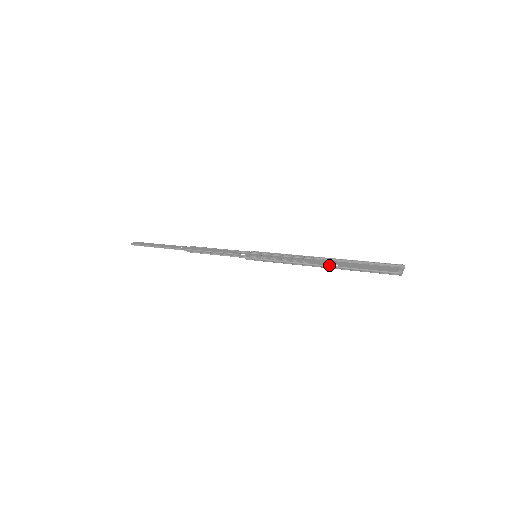
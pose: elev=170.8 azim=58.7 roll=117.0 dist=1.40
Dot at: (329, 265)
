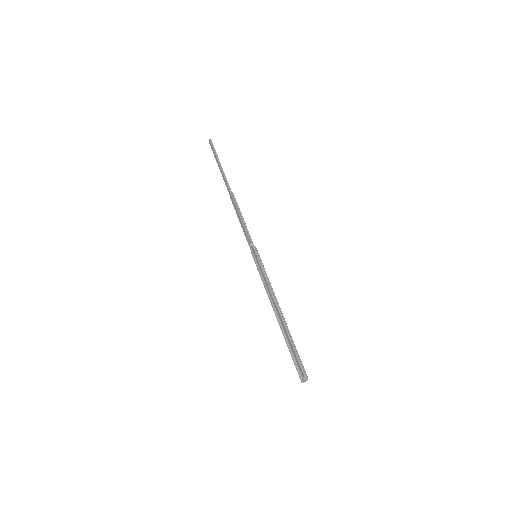
Dot at: (281, 321)
